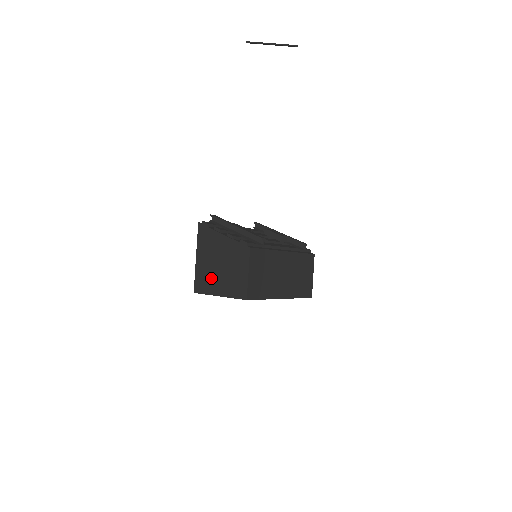
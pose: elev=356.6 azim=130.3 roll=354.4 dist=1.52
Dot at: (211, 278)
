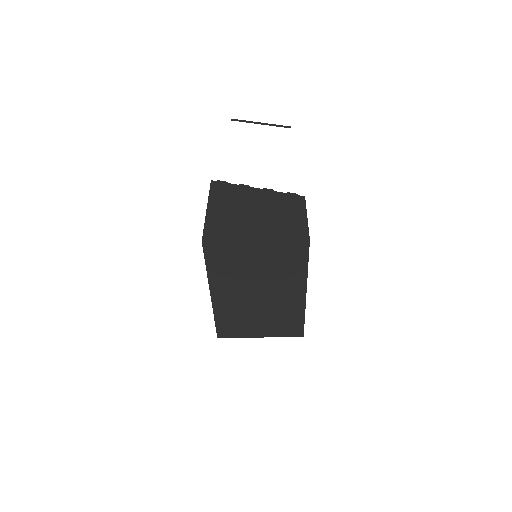
Dot at: (239, 224)
